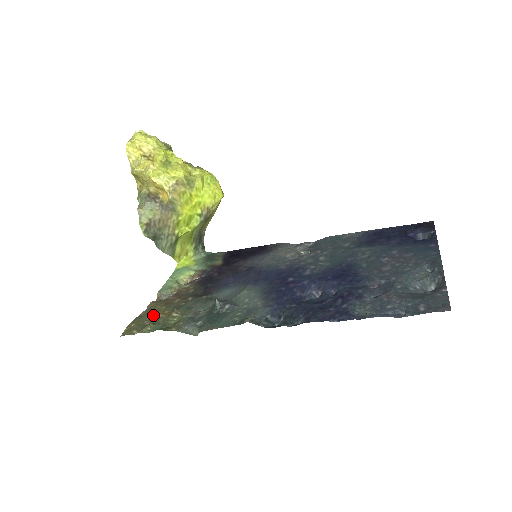
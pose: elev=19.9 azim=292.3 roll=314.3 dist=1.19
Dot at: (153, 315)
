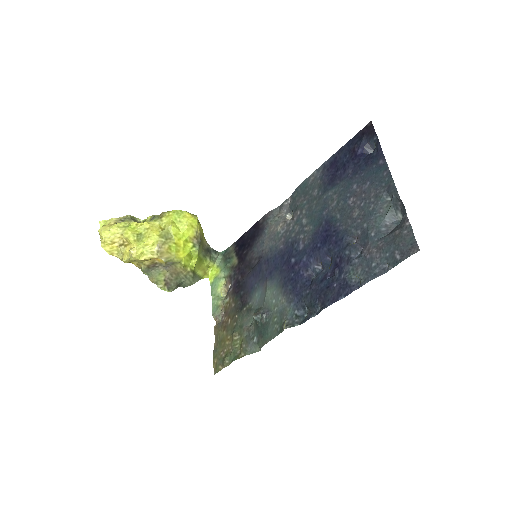
Dot at: (222, 344)
